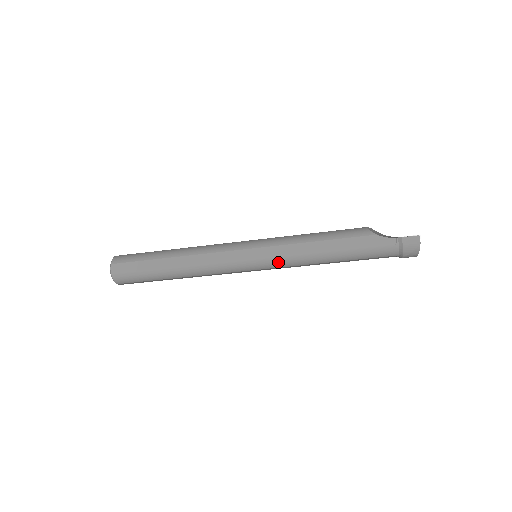
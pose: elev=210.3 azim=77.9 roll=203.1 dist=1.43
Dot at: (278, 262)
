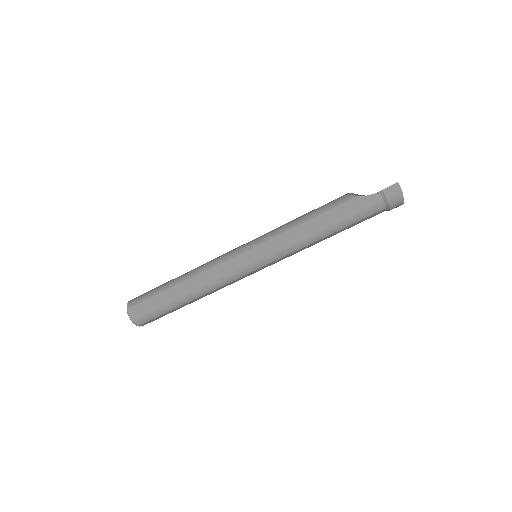
Dot at: (277, 254)
